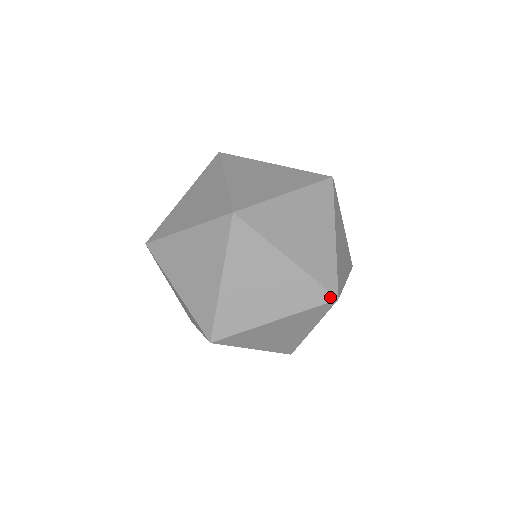
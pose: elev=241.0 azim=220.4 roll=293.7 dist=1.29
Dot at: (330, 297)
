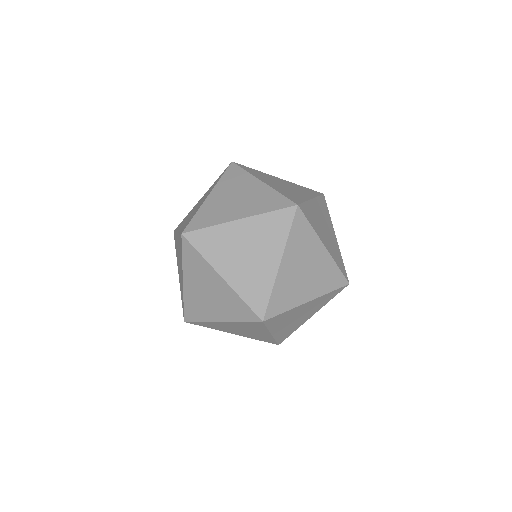
Dot at: (345, 282)
